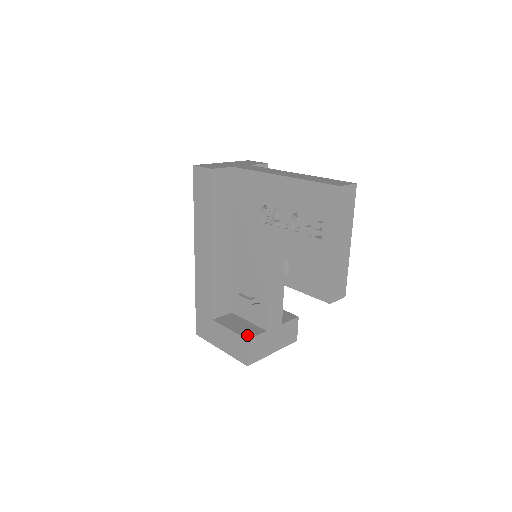
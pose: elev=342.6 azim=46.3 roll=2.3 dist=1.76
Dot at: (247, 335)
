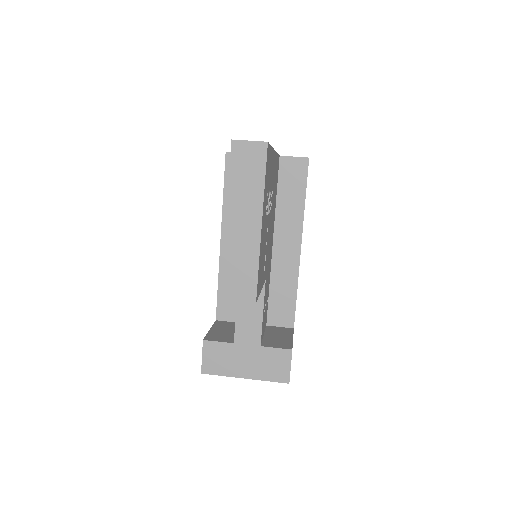
Dot at: (210, 337)
